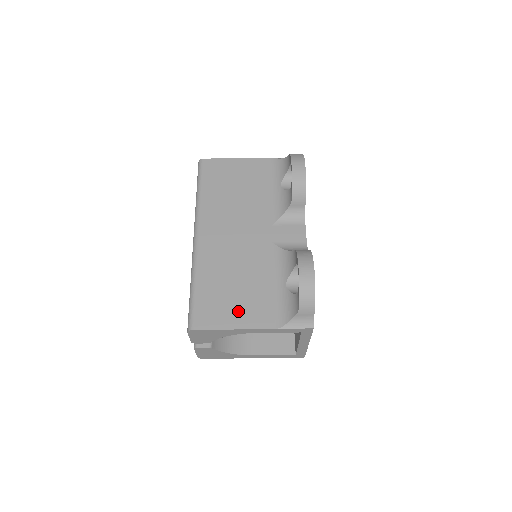
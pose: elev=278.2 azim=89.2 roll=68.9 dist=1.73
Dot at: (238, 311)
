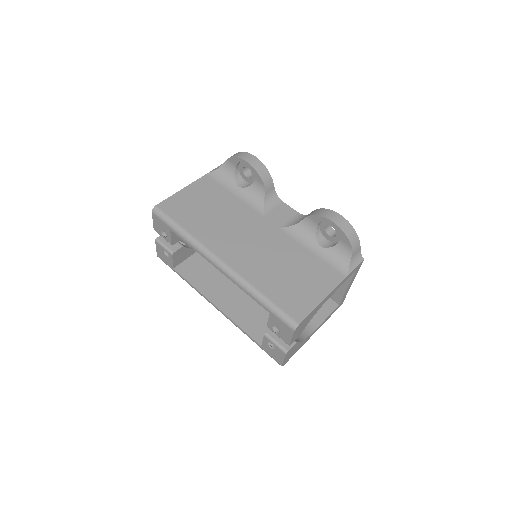
Dot at: (311, 287)
